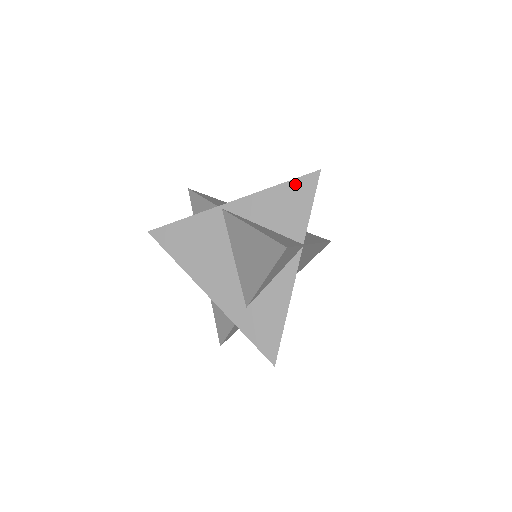
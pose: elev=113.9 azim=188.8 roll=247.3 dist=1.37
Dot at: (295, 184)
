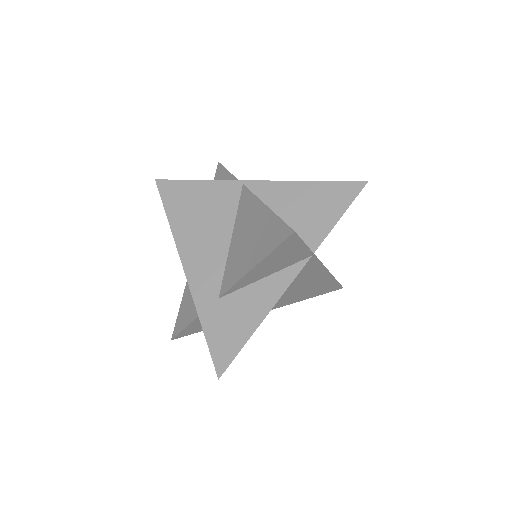
Dot at: (333, 187)
